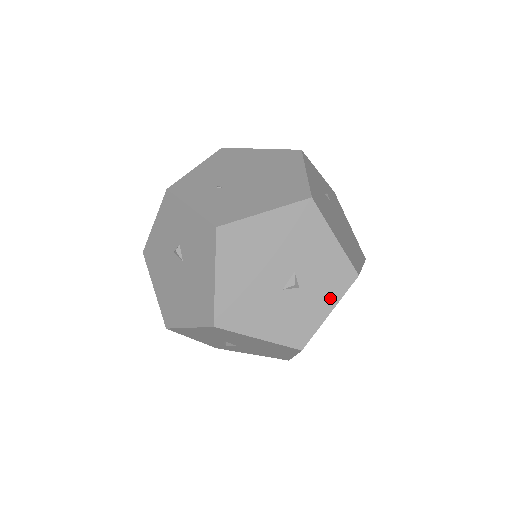
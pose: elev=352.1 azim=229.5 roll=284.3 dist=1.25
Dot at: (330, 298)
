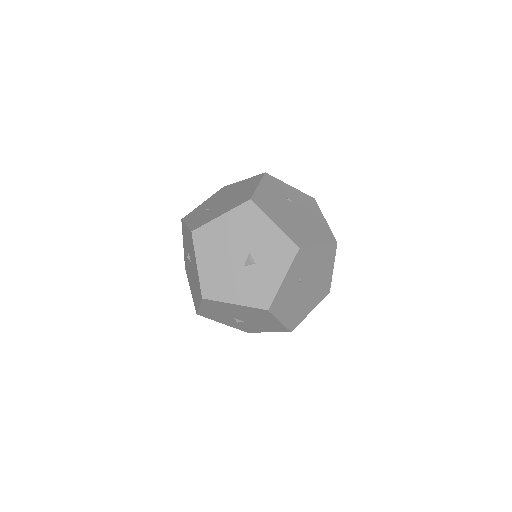
Dot at: (281, 268)
